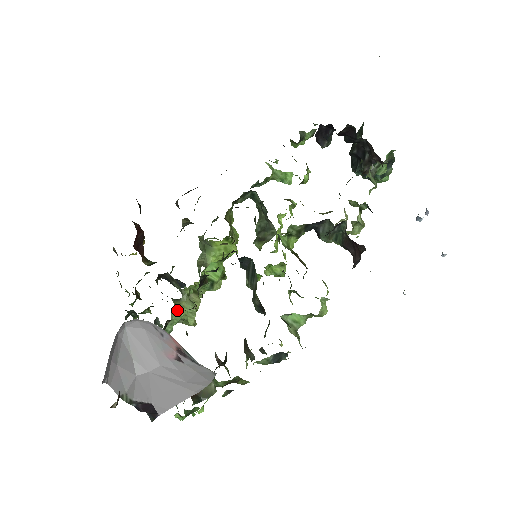
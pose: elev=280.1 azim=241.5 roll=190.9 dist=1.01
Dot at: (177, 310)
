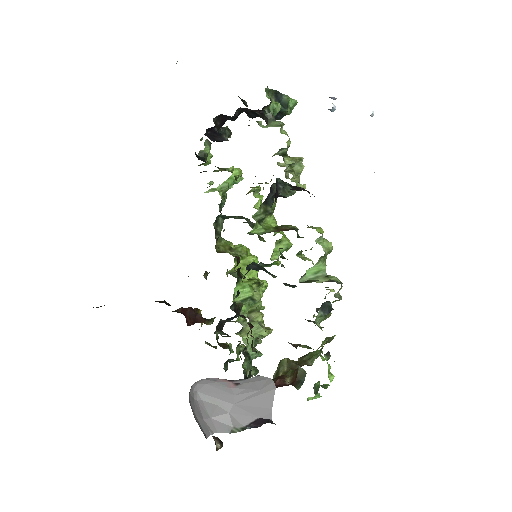
Dot at: (246, 337)
